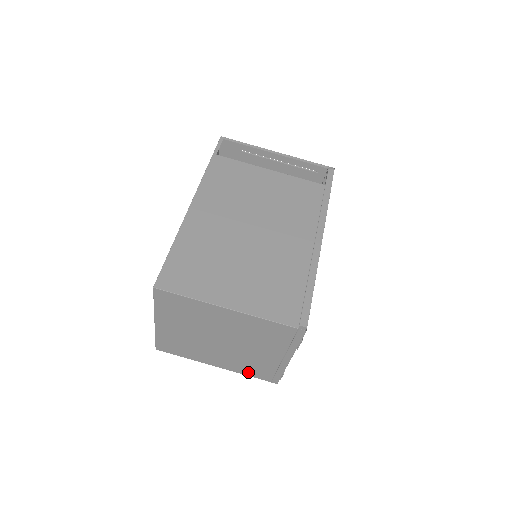
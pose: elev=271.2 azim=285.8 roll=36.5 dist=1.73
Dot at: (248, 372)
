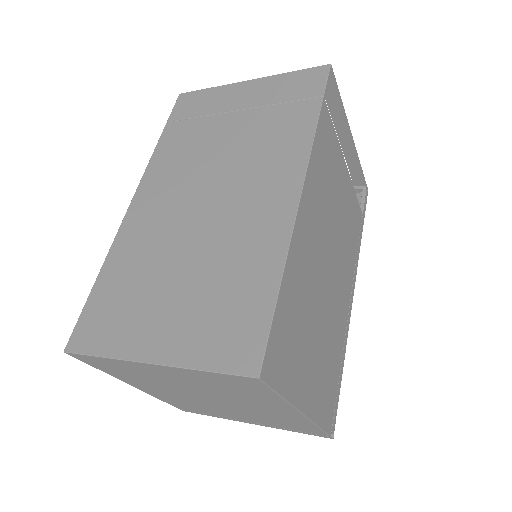
Dot at: (170, 401)
